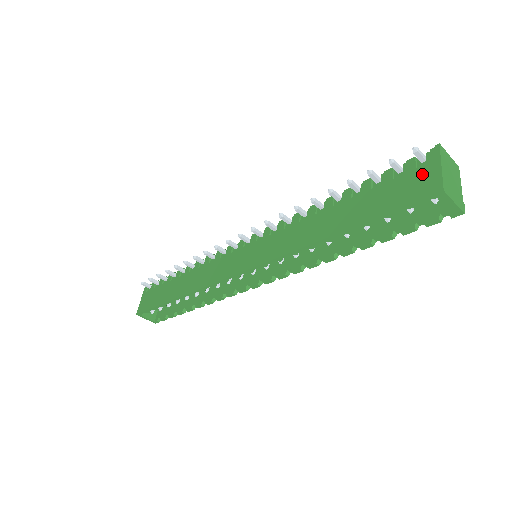
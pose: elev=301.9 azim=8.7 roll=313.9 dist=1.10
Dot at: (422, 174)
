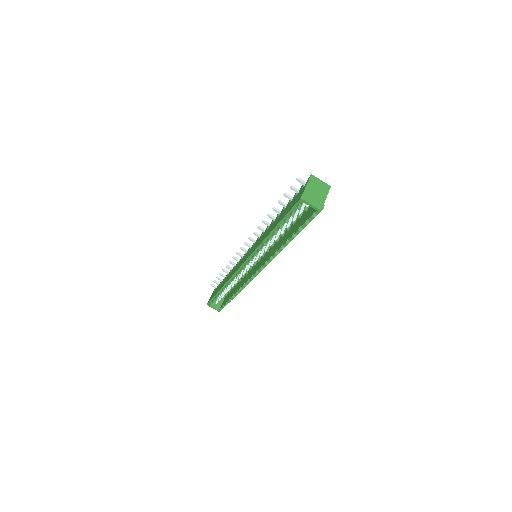
Dot at: (301, 192)
